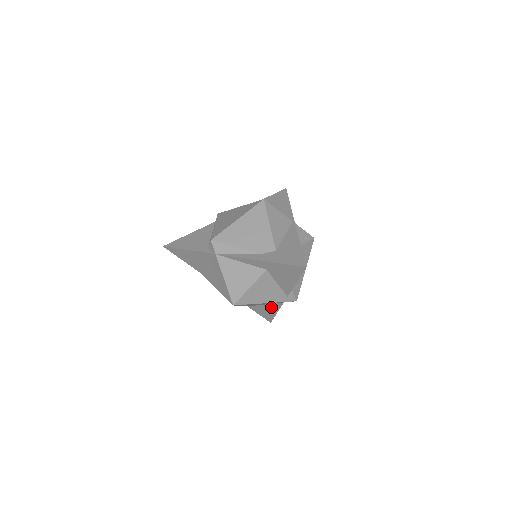
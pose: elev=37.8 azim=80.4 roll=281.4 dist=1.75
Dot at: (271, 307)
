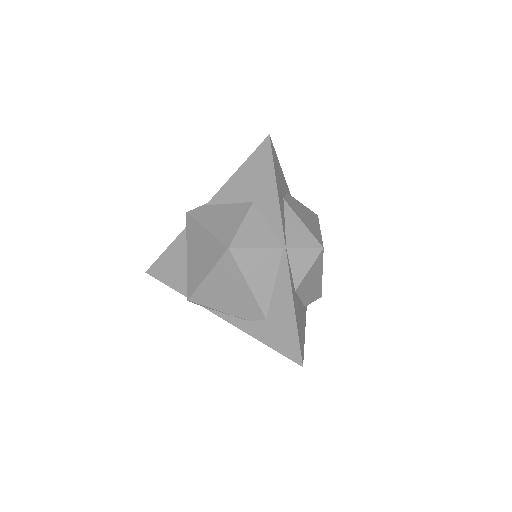
Dot at: occluded
